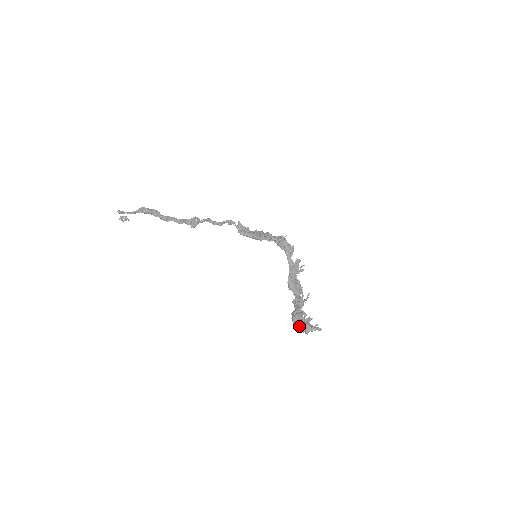
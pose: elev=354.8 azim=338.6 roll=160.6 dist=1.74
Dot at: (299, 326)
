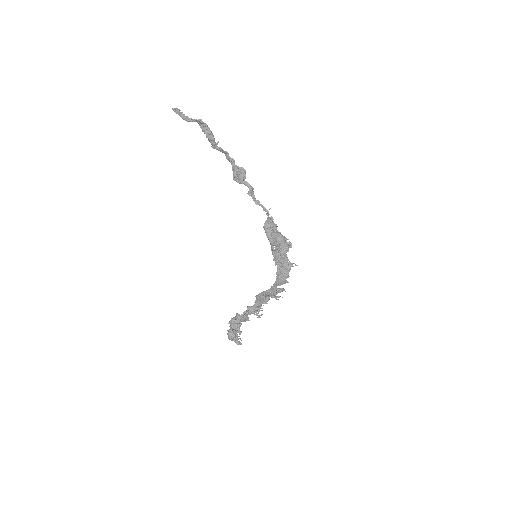
Dot at: (228, 330)
